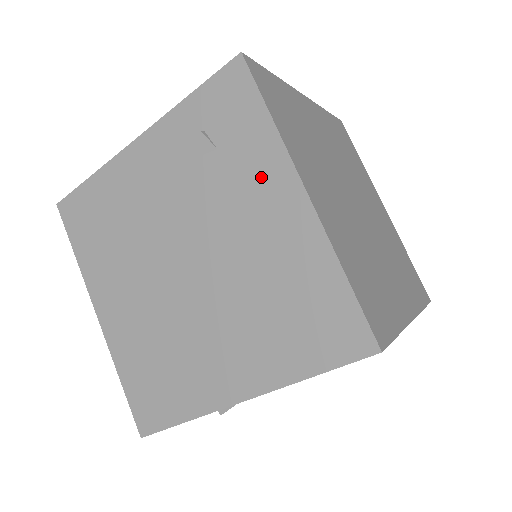
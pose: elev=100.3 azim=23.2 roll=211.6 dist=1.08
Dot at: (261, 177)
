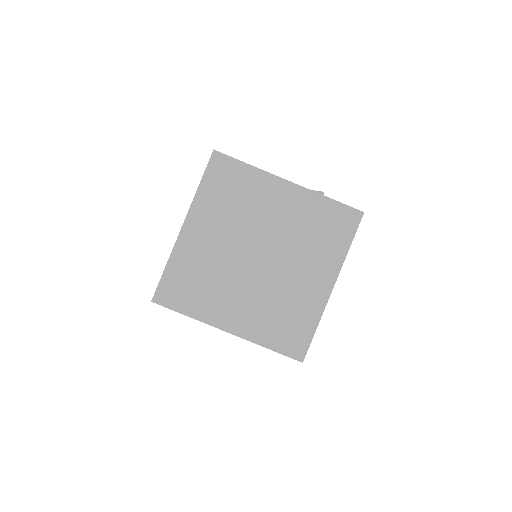
Dot at: occluded
